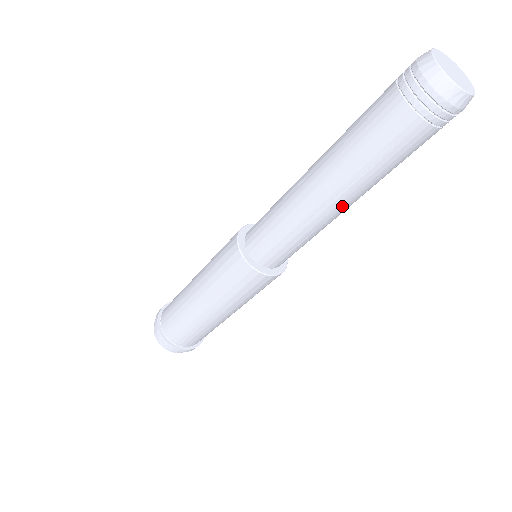
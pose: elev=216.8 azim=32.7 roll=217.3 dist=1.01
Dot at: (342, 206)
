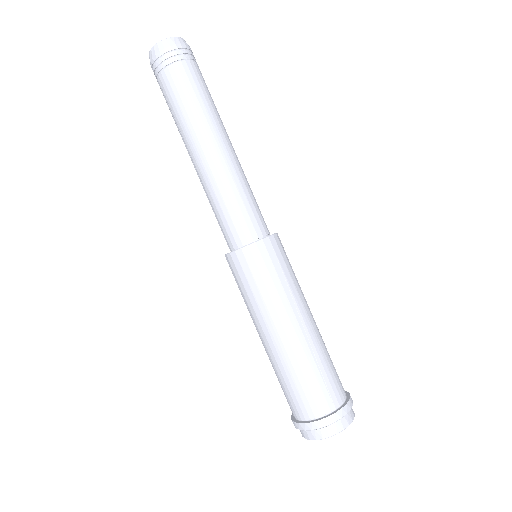
Dot at: (197, 155)
